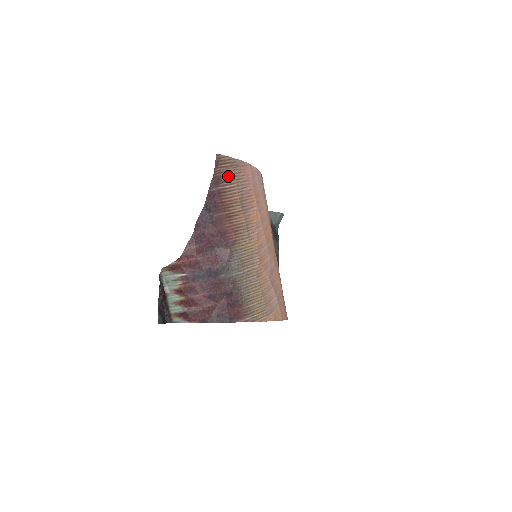
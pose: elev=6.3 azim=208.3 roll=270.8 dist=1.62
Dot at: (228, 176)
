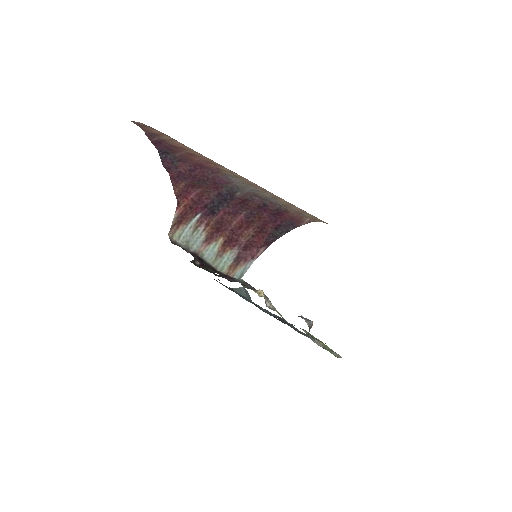
Dot at: (158, 134)
